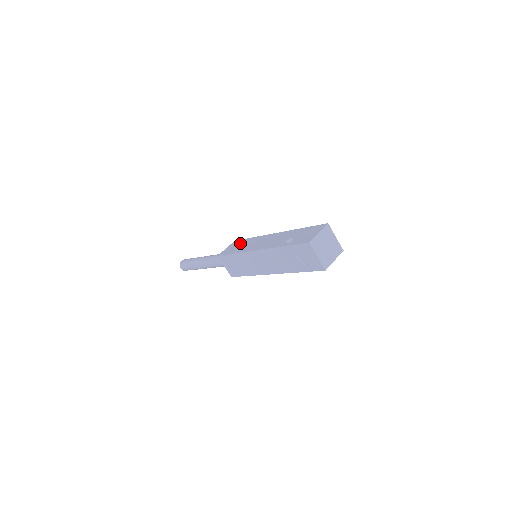
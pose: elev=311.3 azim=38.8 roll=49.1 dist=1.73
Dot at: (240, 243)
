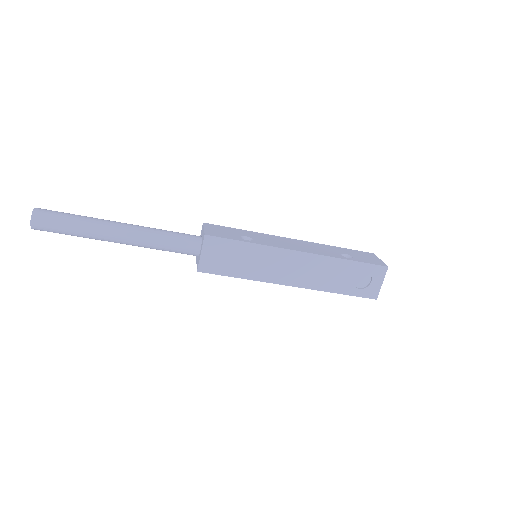
Dot at: (232, 230)
